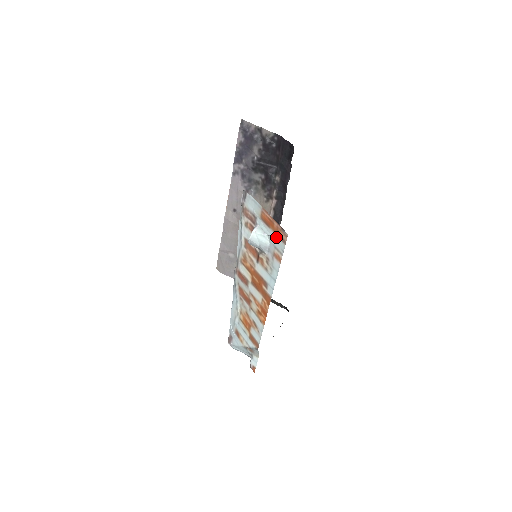
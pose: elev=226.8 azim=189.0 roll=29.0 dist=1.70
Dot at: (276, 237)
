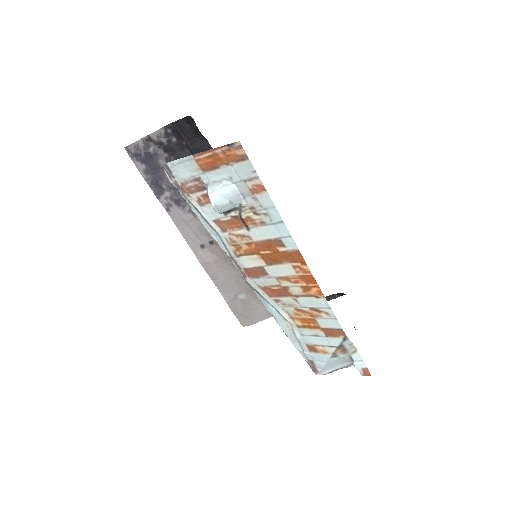
Dot at: (234, 166)
